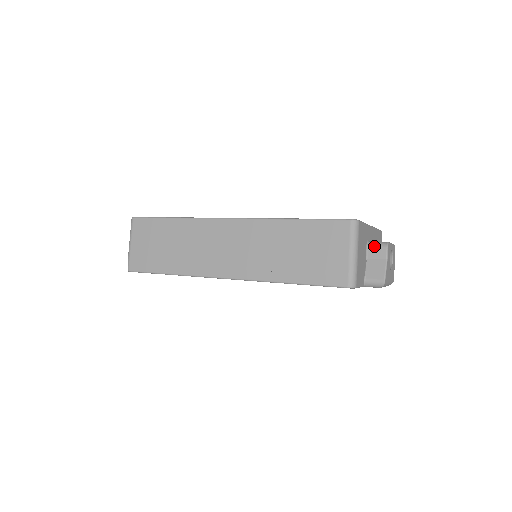
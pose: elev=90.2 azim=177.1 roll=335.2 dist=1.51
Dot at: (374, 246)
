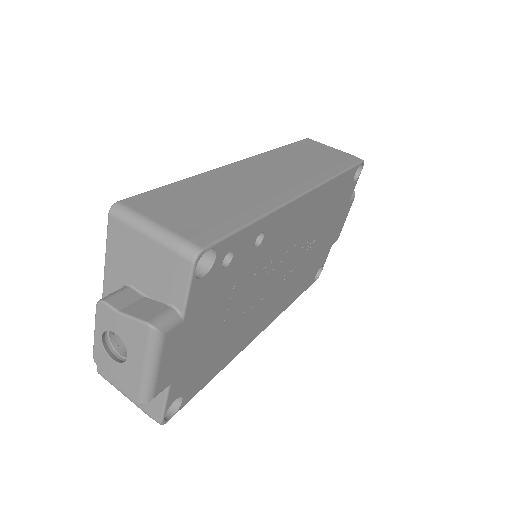
Dot at: occluded
